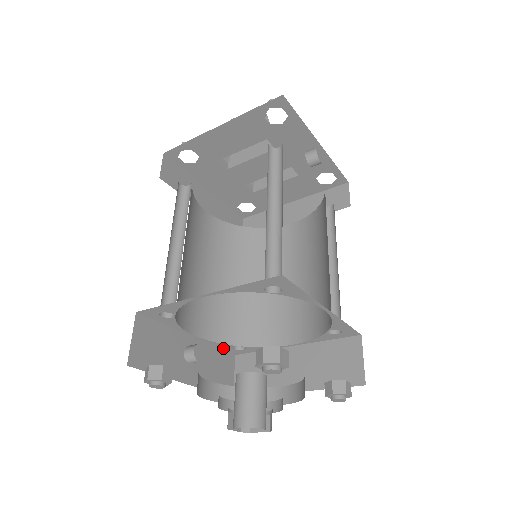
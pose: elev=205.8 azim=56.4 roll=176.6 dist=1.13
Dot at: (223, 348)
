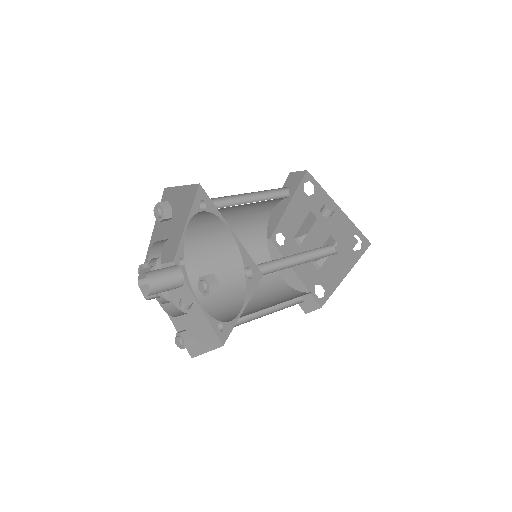
Dot at: (214, 328)
